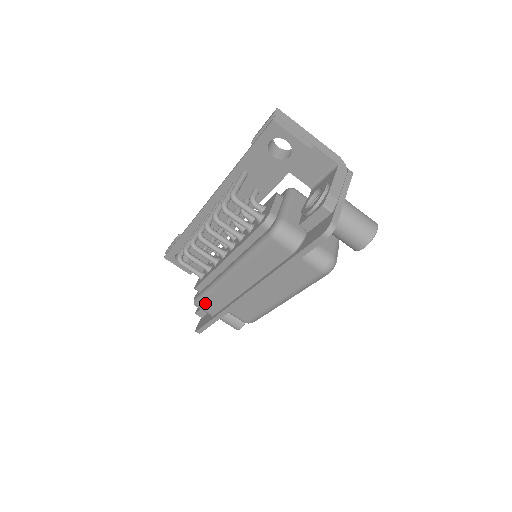
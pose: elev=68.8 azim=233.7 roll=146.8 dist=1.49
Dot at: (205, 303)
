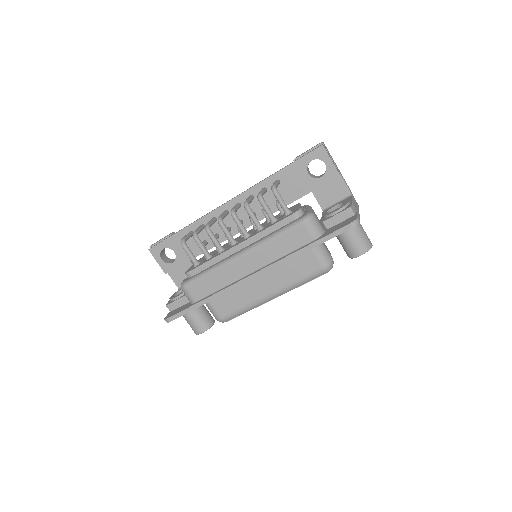
Dot at: (197, 285)
